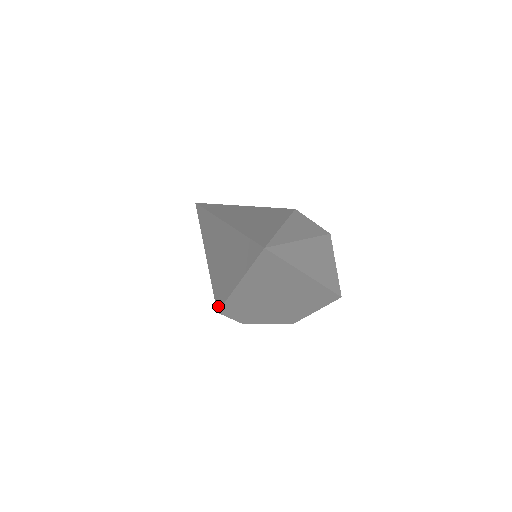
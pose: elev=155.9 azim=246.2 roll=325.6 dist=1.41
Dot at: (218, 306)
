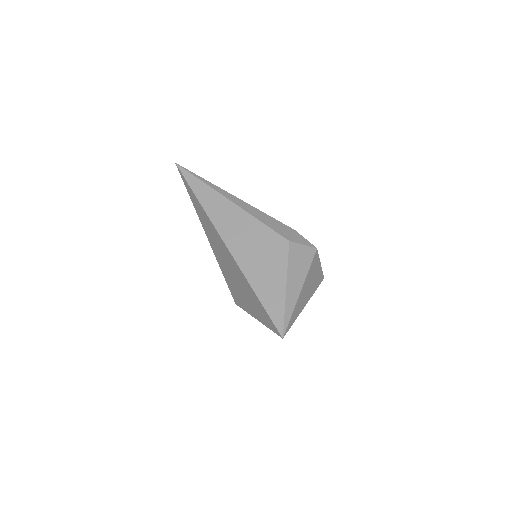
Dot at: (236, 302)
